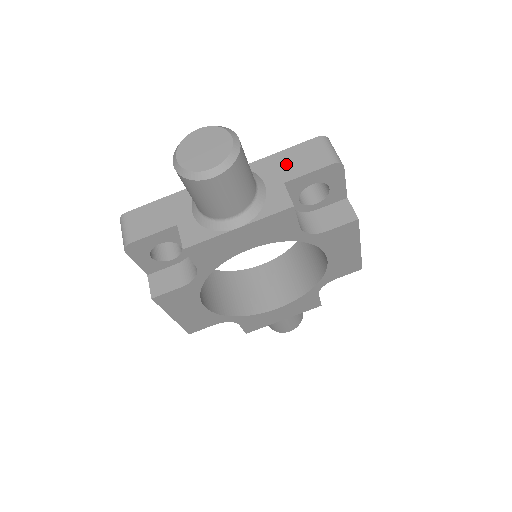
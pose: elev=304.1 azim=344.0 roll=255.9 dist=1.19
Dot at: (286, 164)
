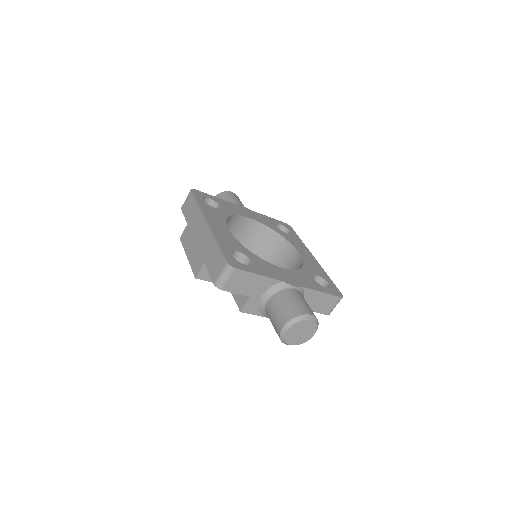
Dot at: (317, 301)
